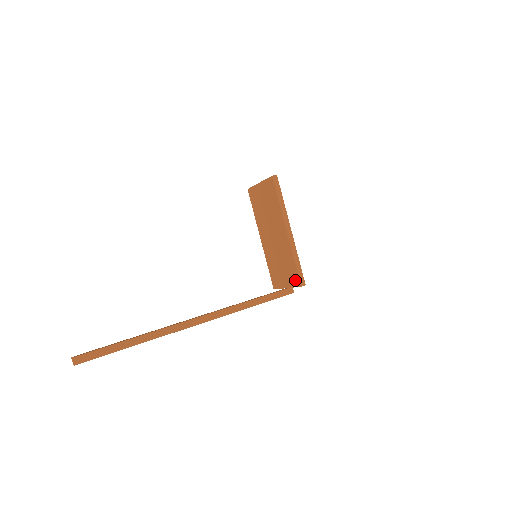
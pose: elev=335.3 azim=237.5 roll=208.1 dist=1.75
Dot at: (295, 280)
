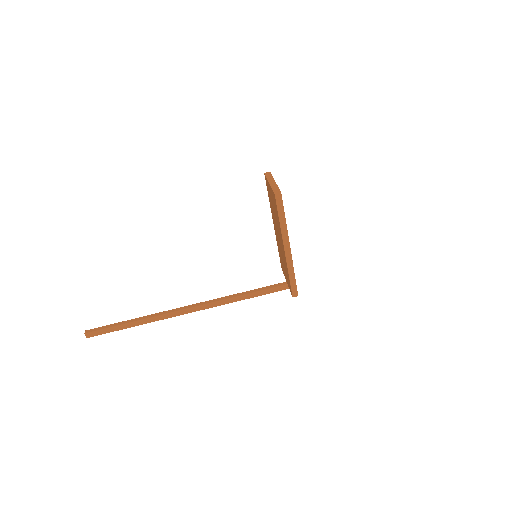
Dot at: (290, 288)
